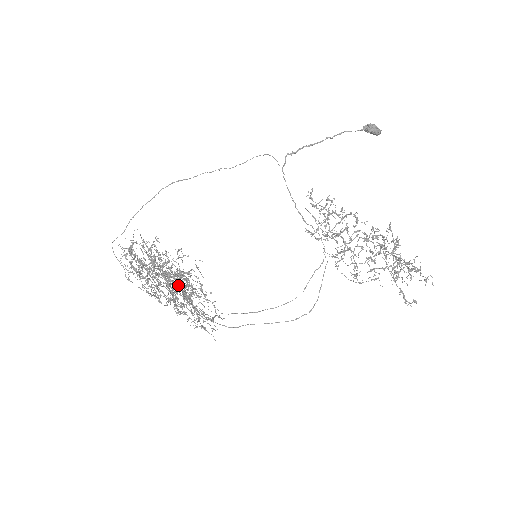
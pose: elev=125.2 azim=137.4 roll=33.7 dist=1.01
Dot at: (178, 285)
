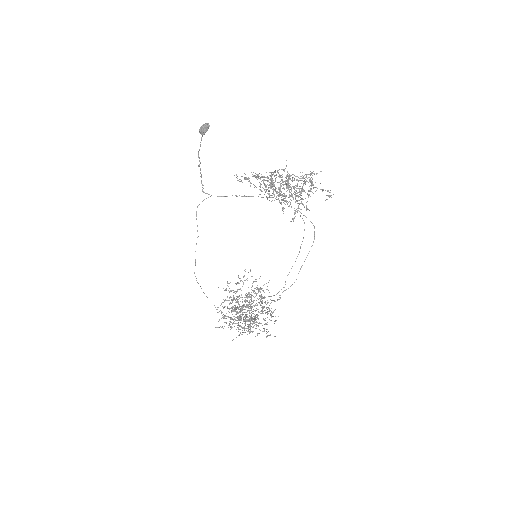
Dot at: (253, 302)
